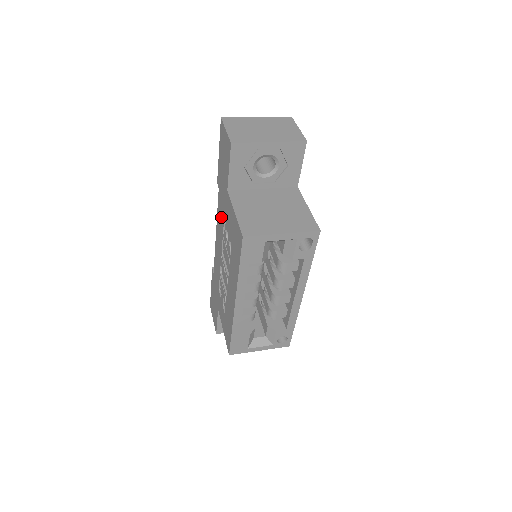
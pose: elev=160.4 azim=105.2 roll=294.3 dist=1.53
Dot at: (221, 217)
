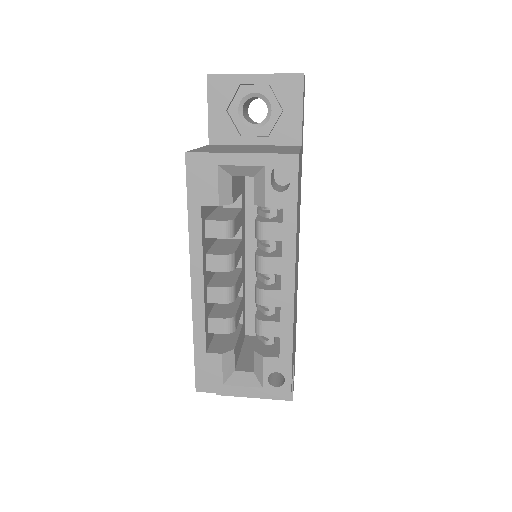
Dot at: occluded
